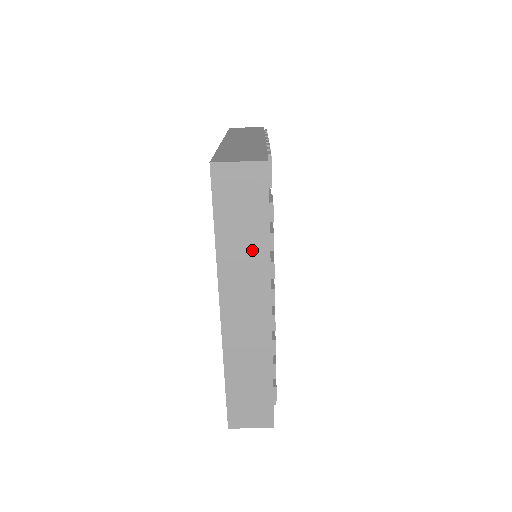
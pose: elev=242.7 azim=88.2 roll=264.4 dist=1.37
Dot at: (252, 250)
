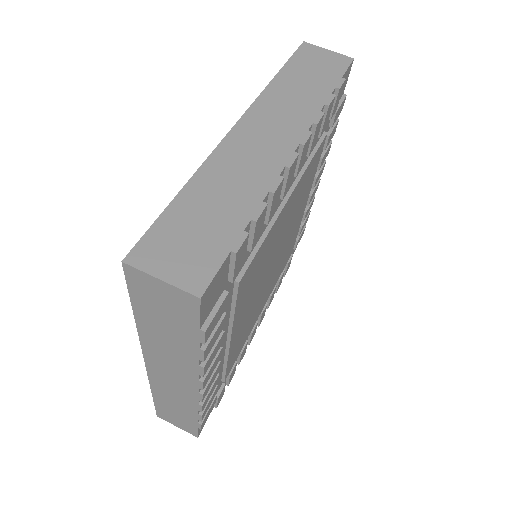
Dot at: (306, 97)
